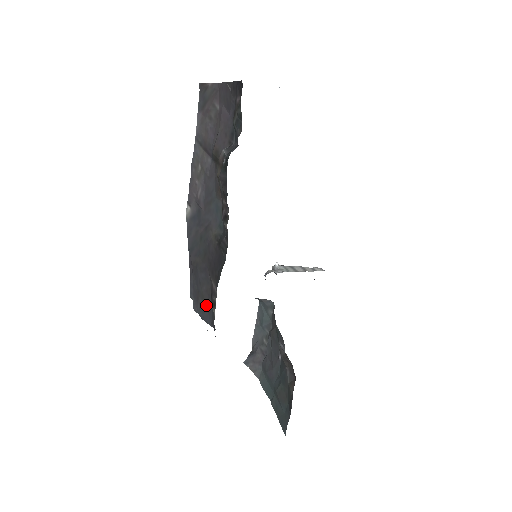
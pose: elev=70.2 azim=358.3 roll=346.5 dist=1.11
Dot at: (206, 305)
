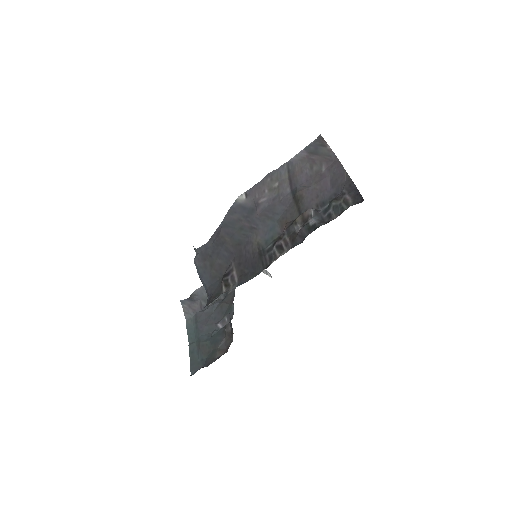
Dot at: (212, 272)
